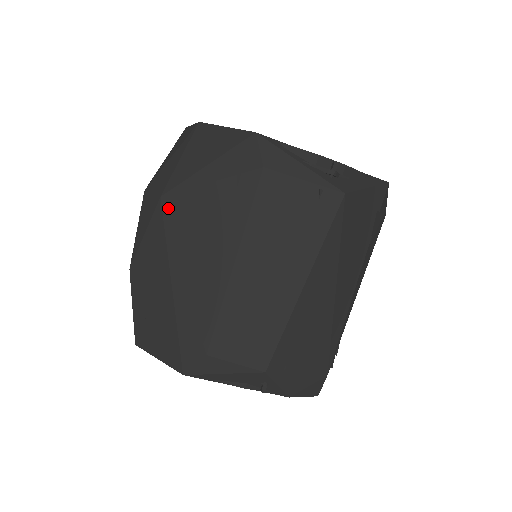
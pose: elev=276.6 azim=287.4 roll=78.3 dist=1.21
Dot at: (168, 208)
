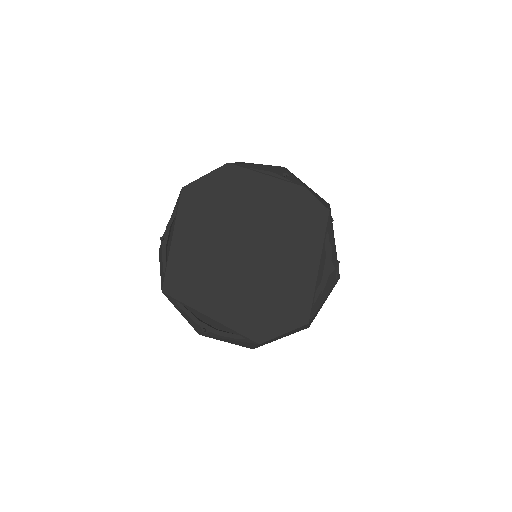
Dot at: occluded
